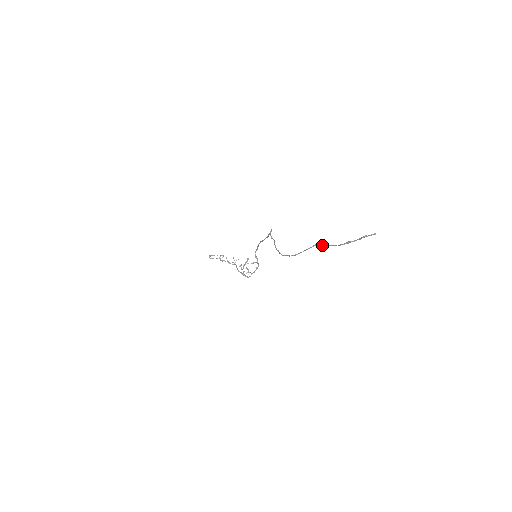
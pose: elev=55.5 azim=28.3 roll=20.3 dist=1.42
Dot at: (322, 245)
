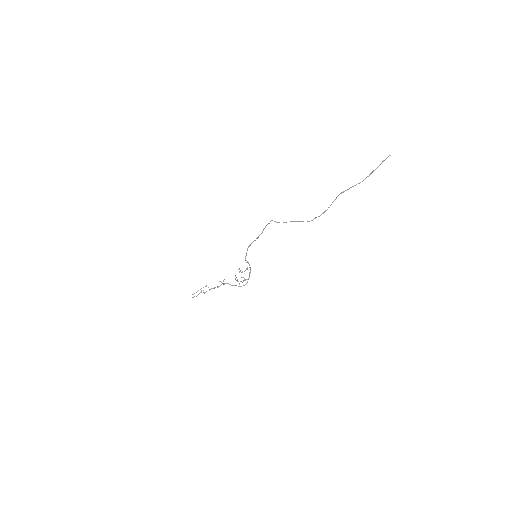
Dot at: (348, 189)
